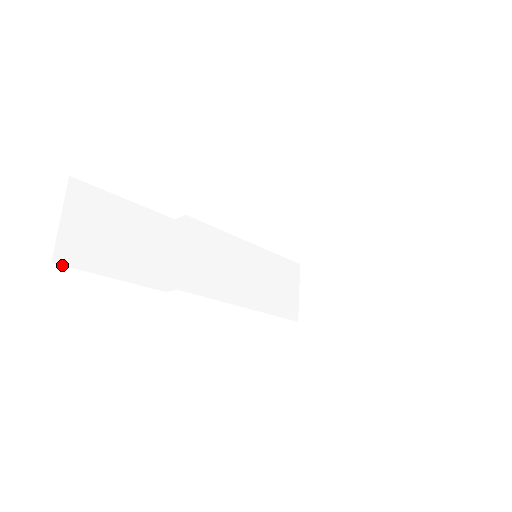
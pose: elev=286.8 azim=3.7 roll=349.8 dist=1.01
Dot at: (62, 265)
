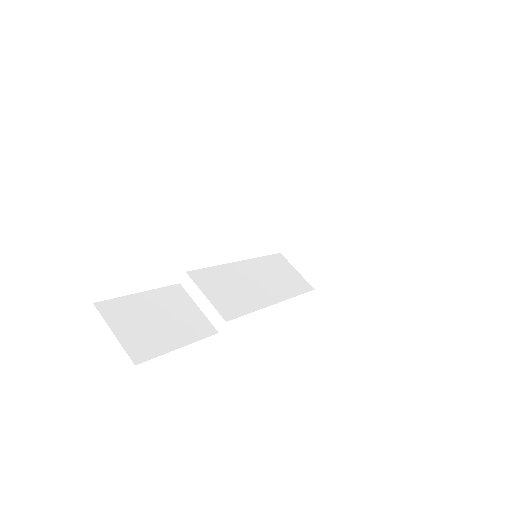
Dot at: occluded
